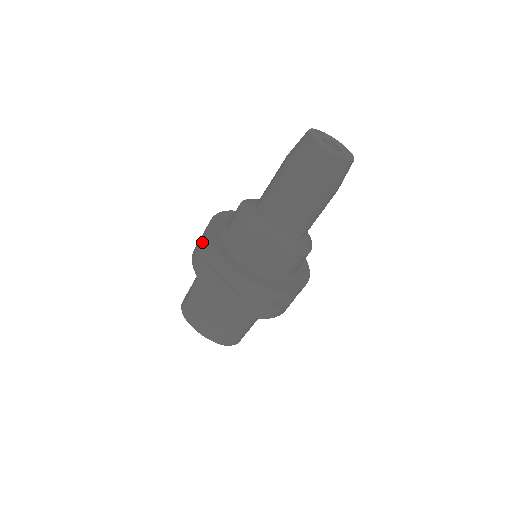
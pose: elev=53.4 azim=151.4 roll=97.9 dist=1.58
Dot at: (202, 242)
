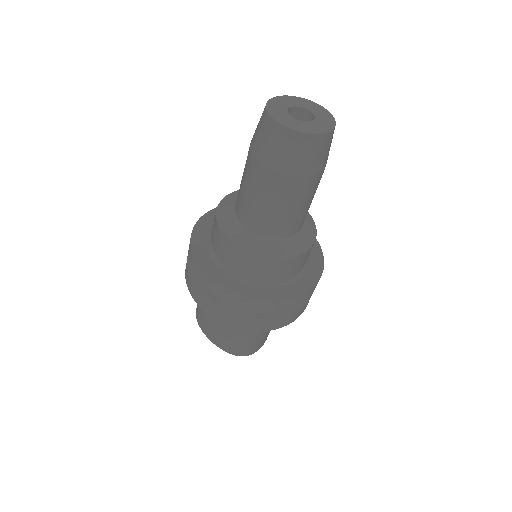
Dot at: occluded
